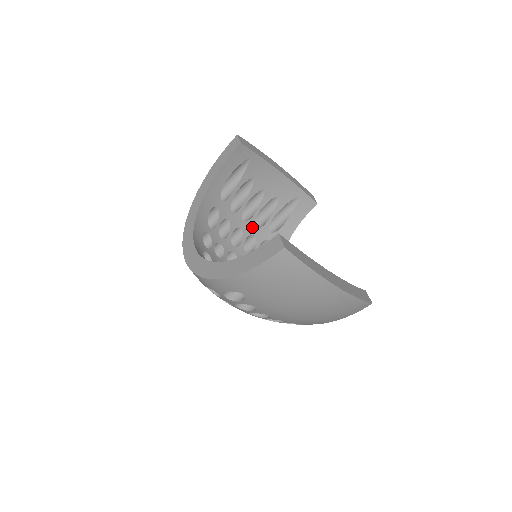
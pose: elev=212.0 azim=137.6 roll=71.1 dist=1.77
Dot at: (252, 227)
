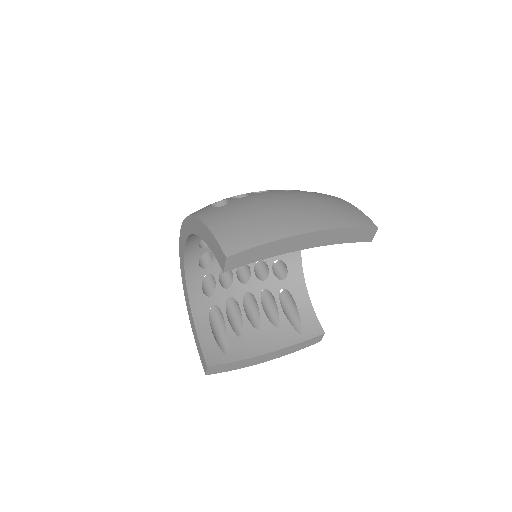
Dot at: occluded
